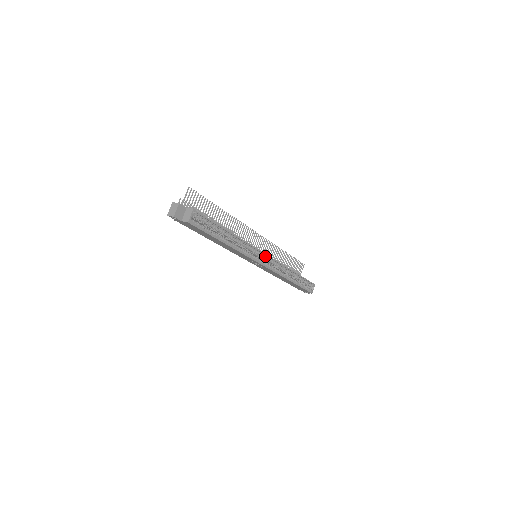
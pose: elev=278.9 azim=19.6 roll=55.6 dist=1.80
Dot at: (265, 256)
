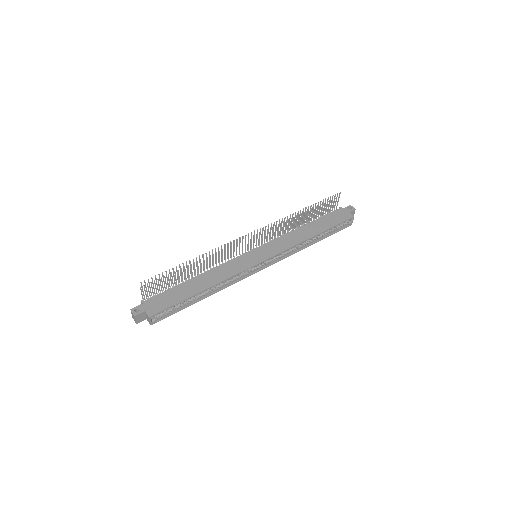
Dot at: (263, 261)
